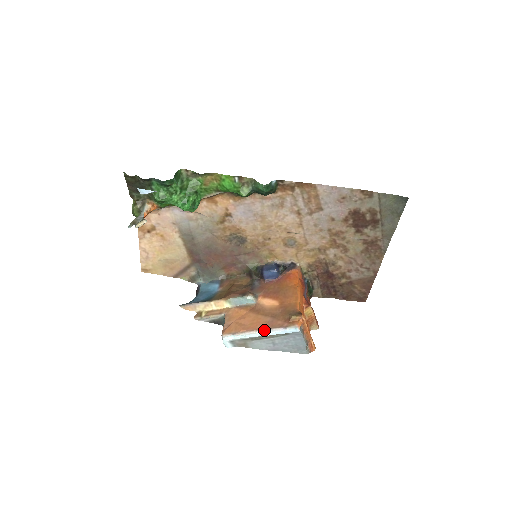
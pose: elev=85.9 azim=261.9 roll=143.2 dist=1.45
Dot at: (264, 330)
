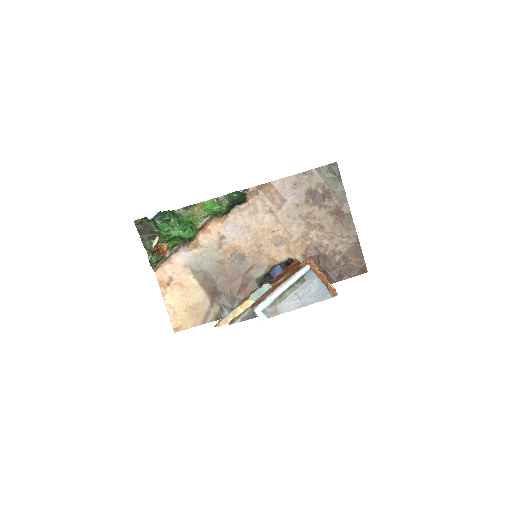
Dot at: (283, 283)
